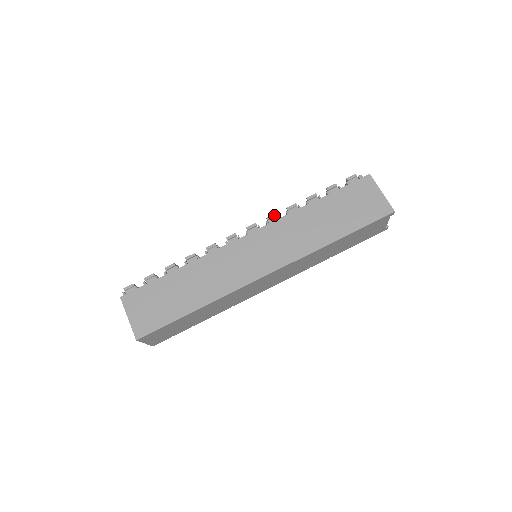
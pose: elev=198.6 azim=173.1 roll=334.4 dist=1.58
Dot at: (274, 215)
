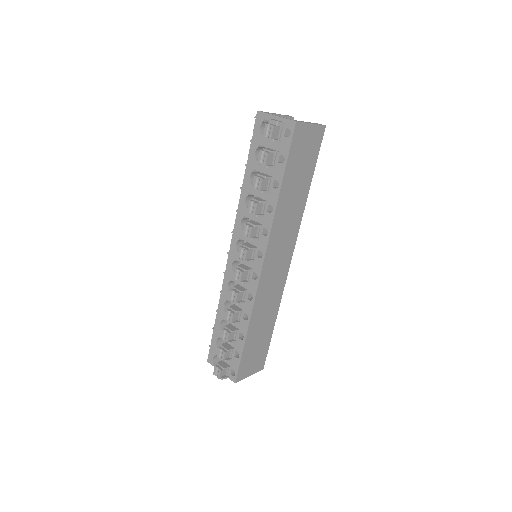
Dot at: (253, 230)
